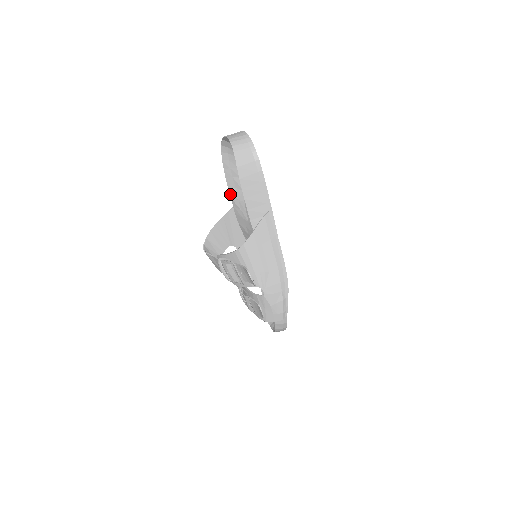
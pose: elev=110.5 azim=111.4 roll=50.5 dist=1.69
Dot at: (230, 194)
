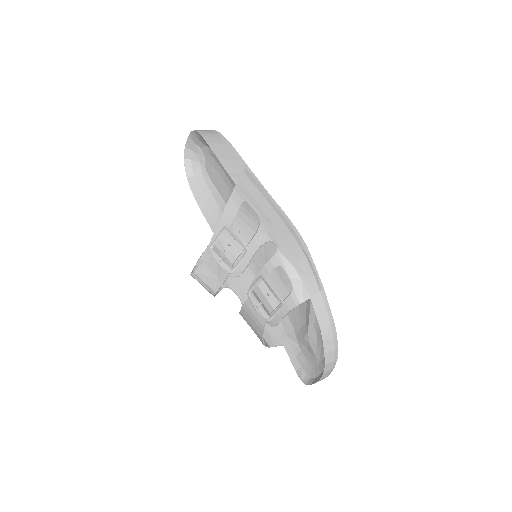
Dot at: (207, 221)
